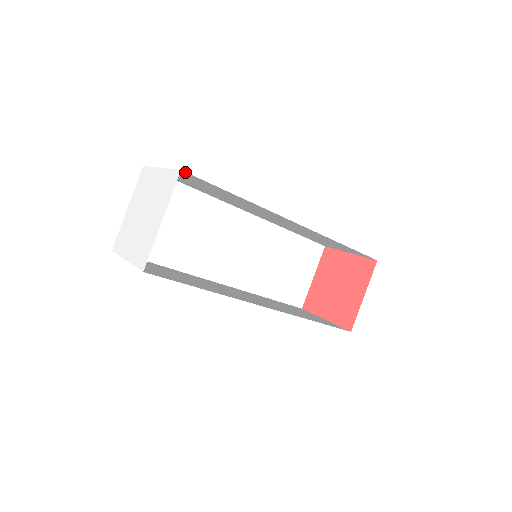
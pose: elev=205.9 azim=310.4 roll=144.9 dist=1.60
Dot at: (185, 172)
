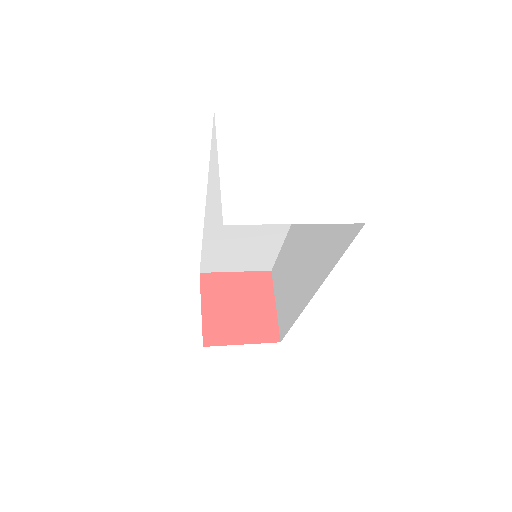
Dot at: (362, 224)
